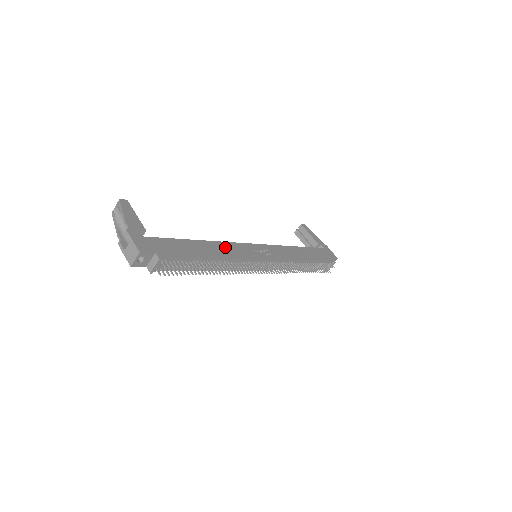
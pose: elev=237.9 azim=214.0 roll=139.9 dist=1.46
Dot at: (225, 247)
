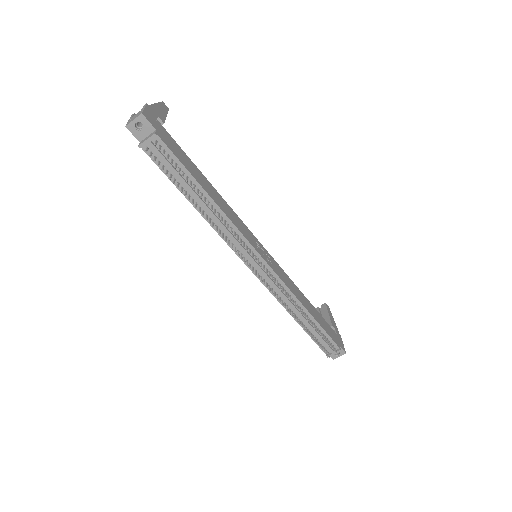
Dot at: (229, 209)
